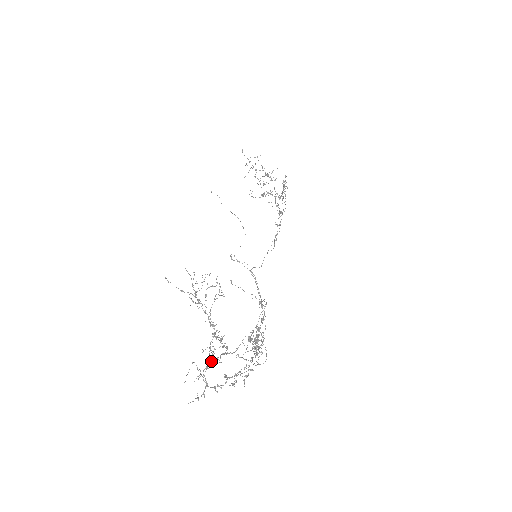
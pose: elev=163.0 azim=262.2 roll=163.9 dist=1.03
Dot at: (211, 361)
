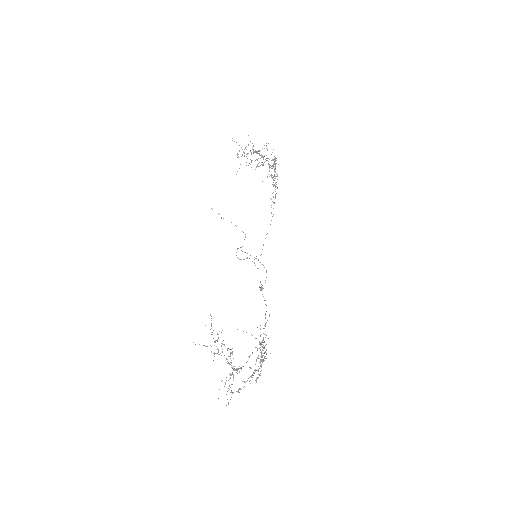
Dot at: occluded
